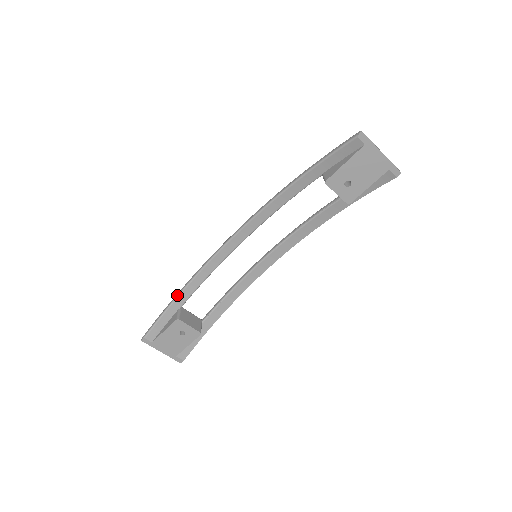
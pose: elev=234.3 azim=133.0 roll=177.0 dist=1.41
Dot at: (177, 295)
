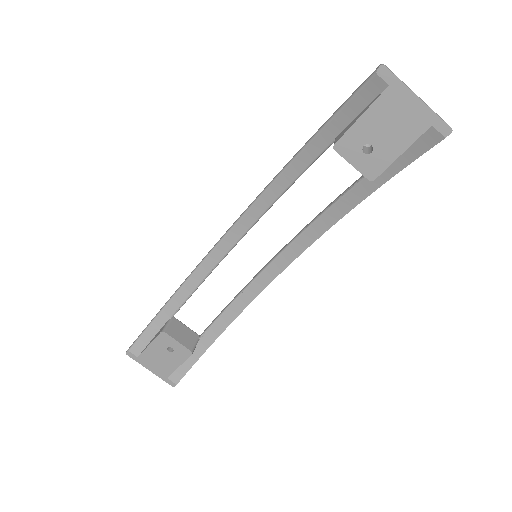
Dot at: (167, 301)
